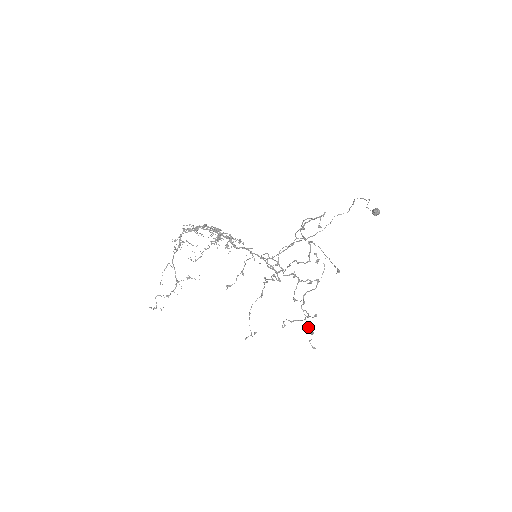
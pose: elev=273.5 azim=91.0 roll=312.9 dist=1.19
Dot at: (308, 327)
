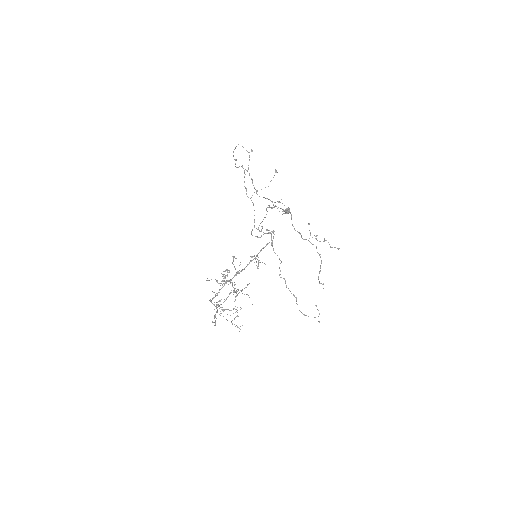
Dot at: (316, 236)
